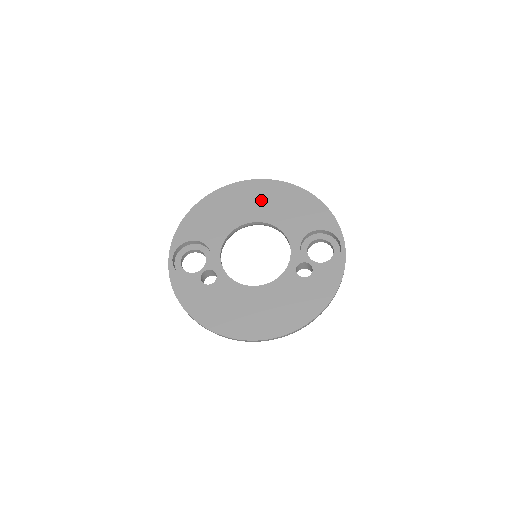
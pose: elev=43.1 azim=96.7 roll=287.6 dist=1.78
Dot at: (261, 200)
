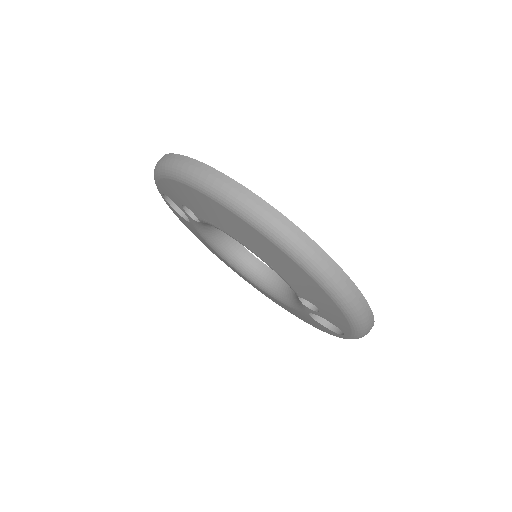
Dot at: occluded
